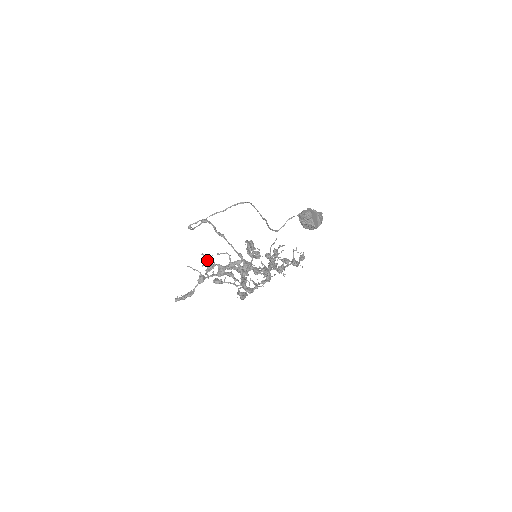
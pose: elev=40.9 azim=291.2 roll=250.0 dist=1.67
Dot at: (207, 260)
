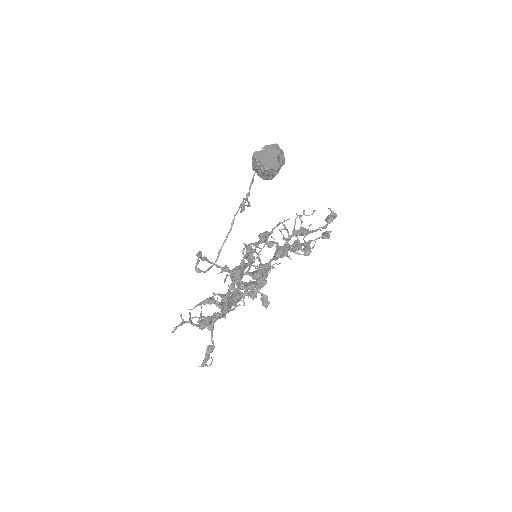
Dot at: (246, 294)
